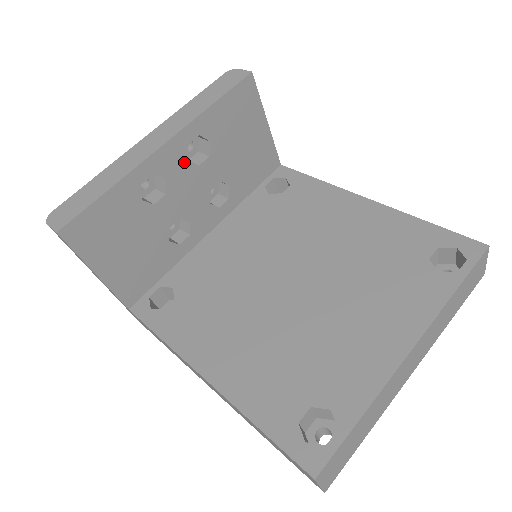
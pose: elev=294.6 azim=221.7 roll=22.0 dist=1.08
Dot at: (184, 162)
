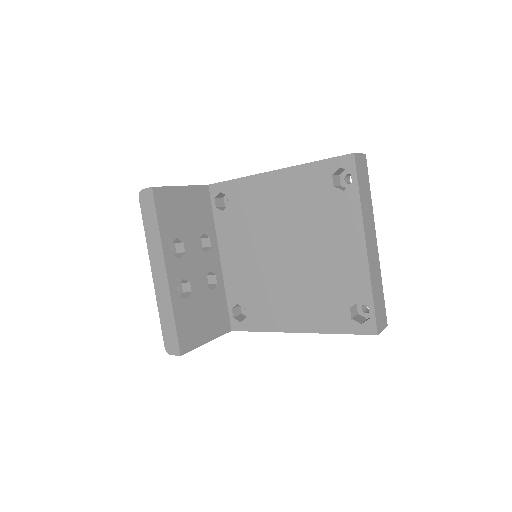
Dot at: (179, 262)
